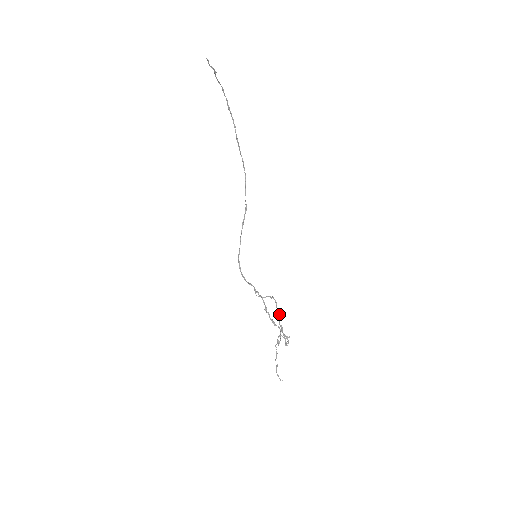
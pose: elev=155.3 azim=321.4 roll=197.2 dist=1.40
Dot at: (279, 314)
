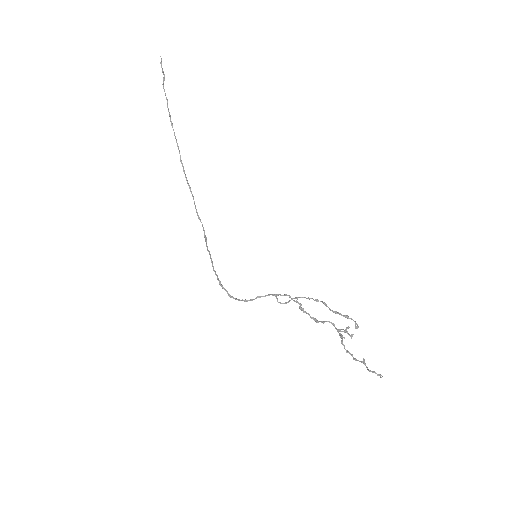
Dot at: (323, 302)
